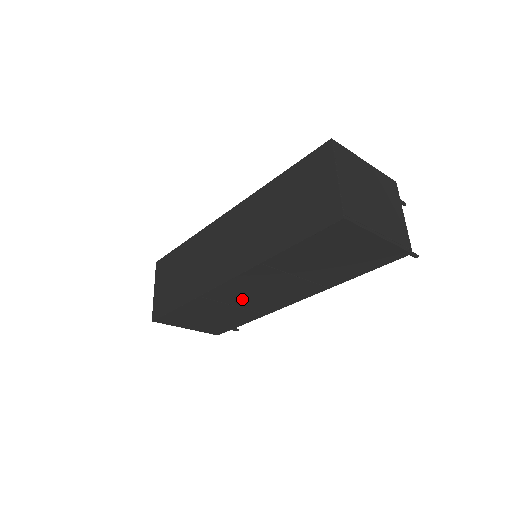
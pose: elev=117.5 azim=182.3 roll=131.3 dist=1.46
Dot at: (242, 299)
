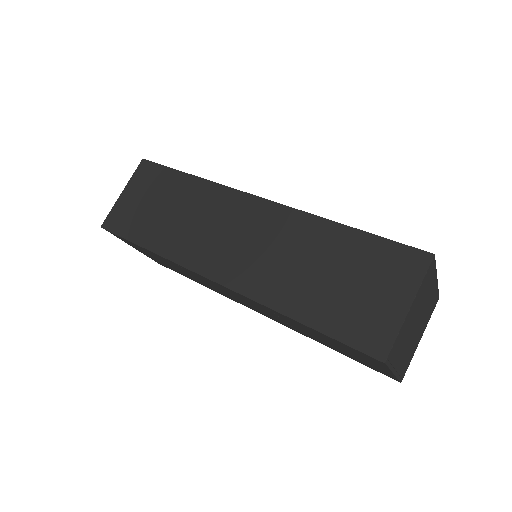
Dot at: occluded
